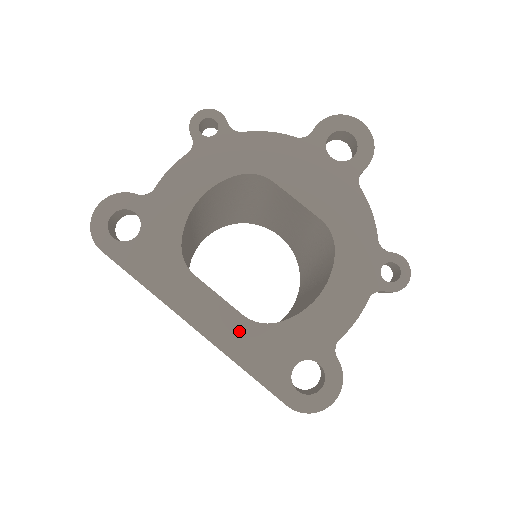
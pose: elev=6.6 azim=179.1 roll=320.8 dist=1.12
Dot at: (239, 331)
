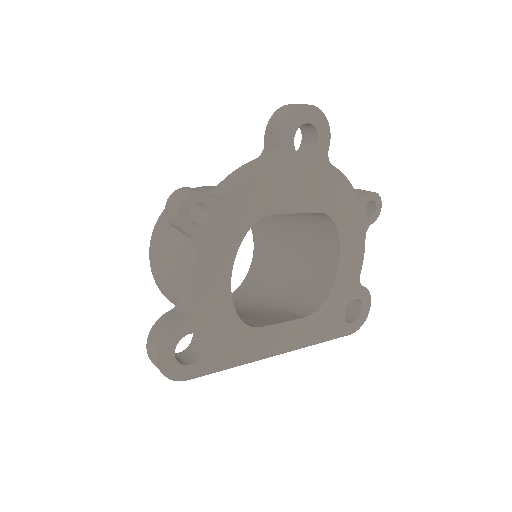
Dot at: (307, 328)
